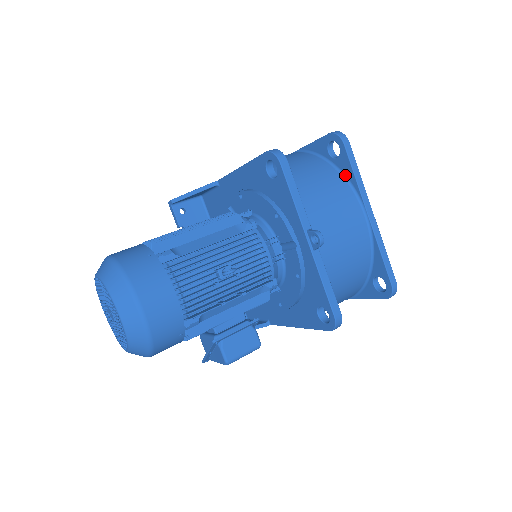
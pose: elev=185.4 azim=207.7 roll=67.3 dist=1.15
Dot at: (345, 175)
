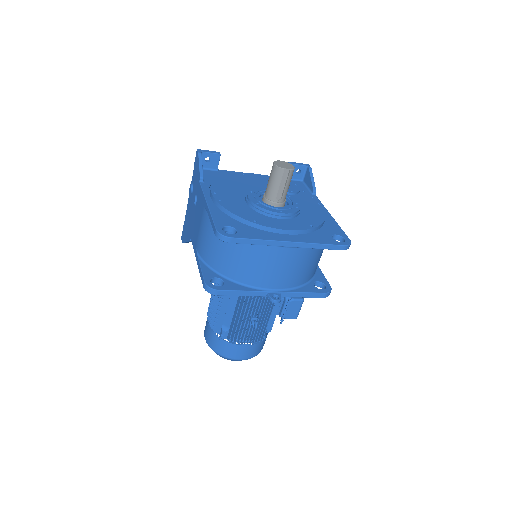
Dot at: occluded
